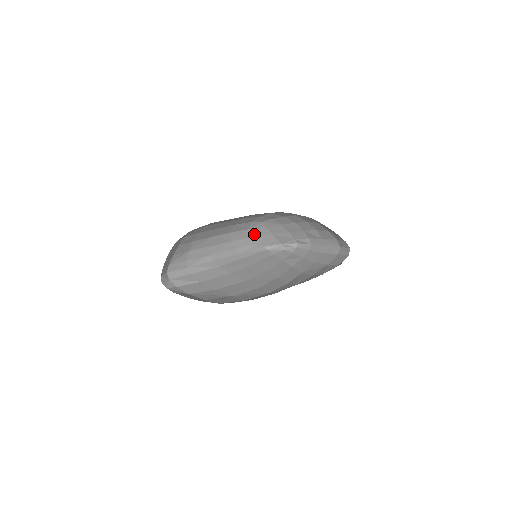
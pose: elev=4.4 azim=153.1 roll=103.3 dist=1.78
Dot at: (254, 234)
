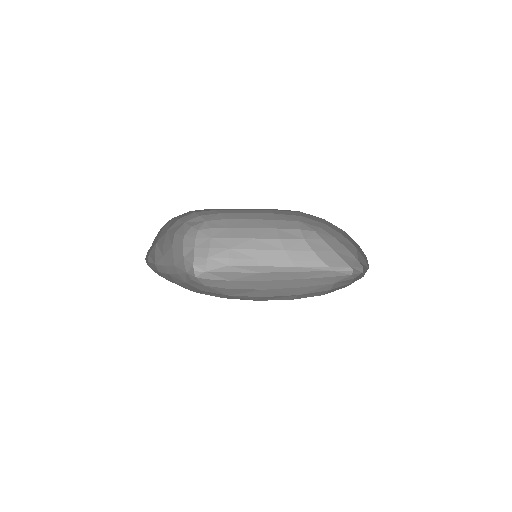
Dot at: (313, 247)
